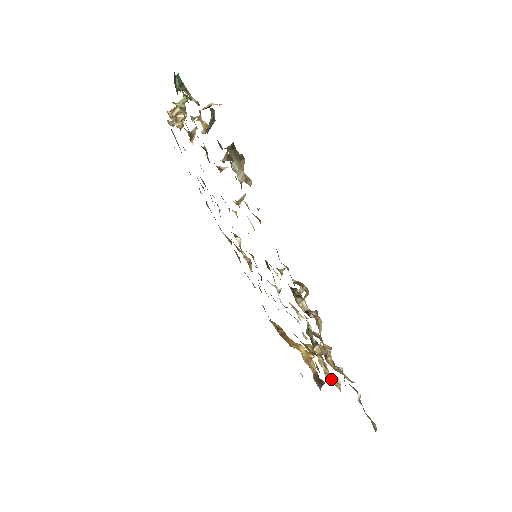
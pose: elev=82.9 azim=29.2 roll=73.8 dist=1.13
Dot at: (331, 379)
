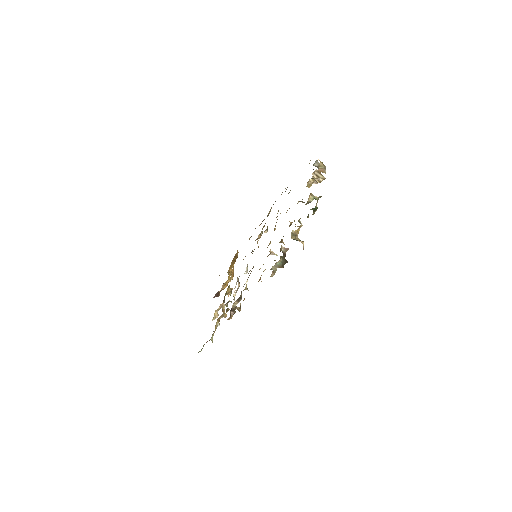
Dot at: (216, 313)
